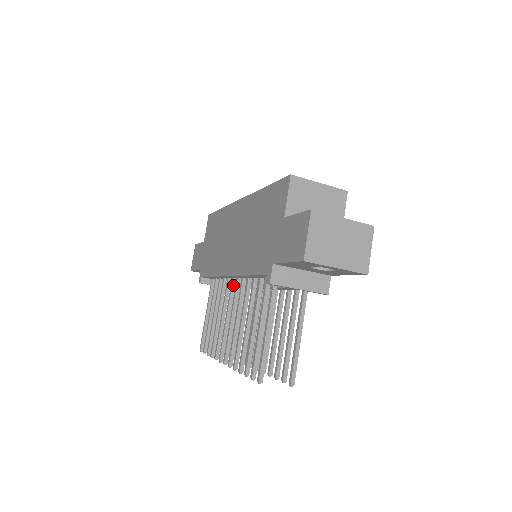
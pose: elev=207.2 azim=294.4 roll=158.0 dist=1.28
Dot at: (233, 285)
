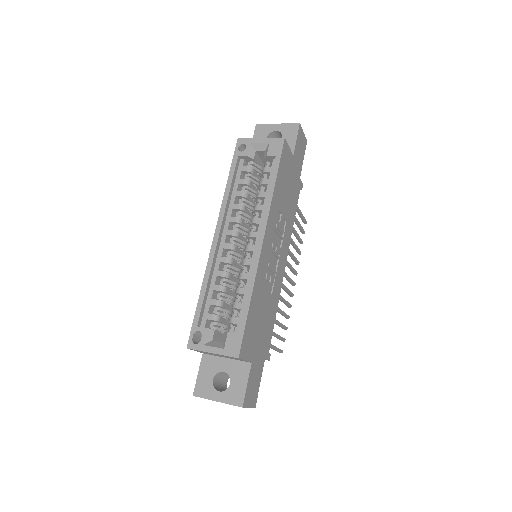
Dot at: occluded
